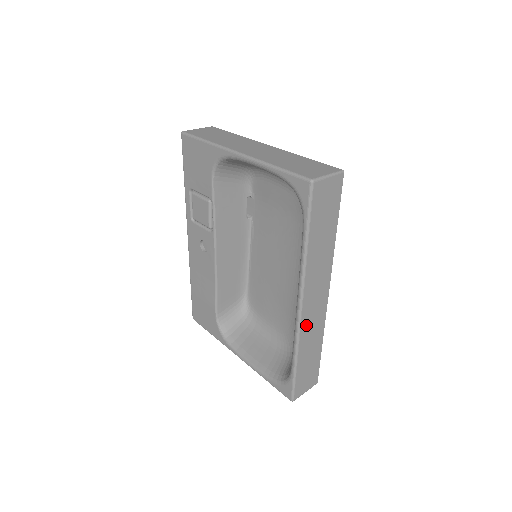
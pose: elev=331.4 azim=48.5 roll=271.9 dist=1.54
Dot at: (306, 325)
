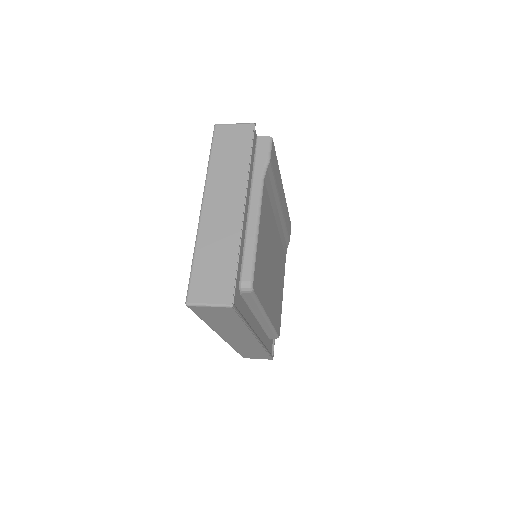
Dot at: (235, 343)
